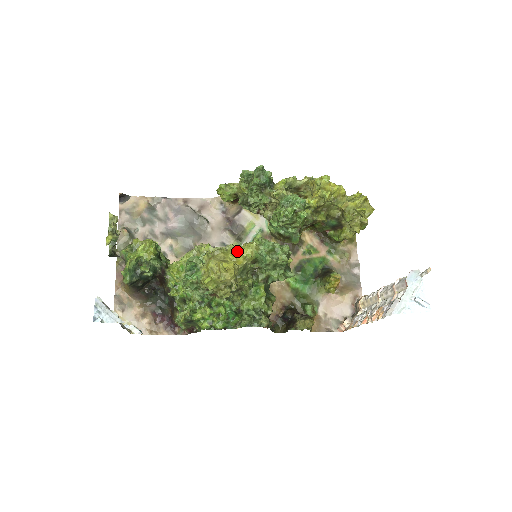
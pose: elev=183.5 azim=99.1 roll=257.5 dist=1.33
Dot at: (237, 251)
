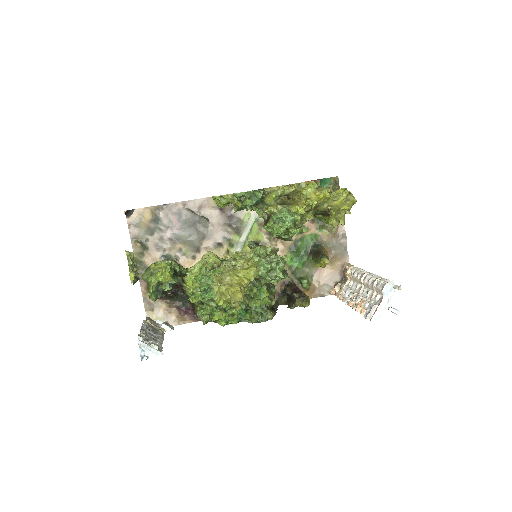
Dot at: (241, 275)
